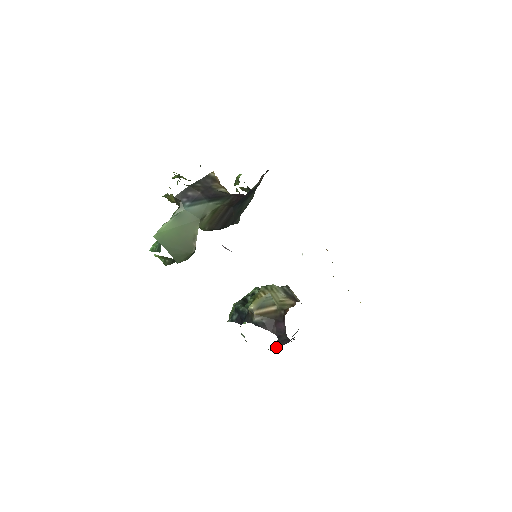
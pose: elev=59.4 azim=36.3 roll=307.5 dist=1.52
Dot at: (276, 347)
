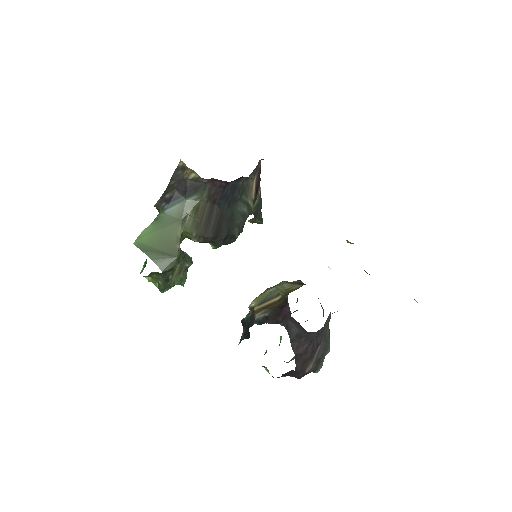
Dot at: (297, 357)
